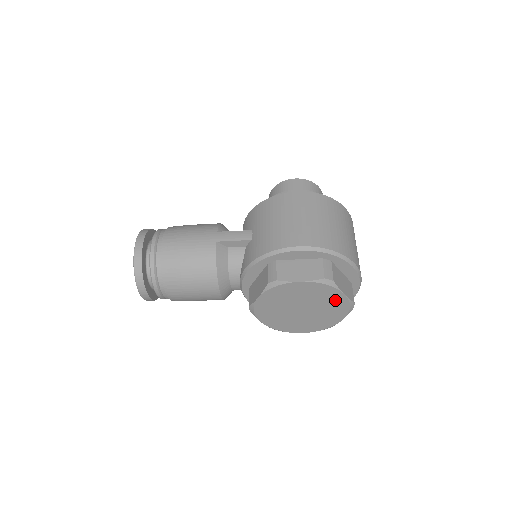
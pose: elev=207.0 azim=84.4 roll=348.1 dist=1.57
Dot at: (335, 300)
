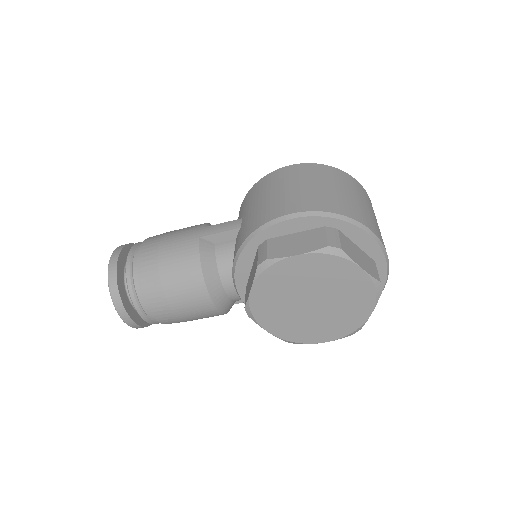
Dot at: (352, 280)
